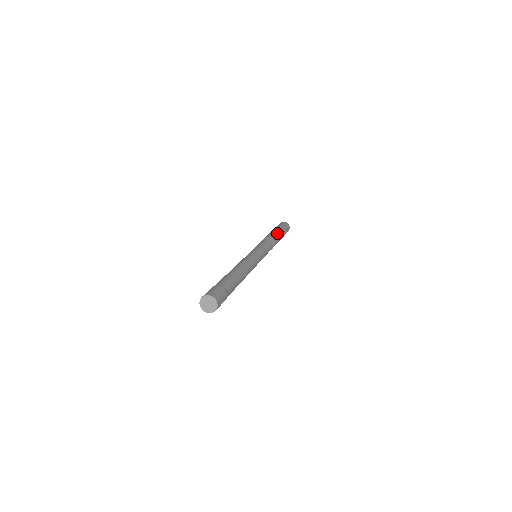
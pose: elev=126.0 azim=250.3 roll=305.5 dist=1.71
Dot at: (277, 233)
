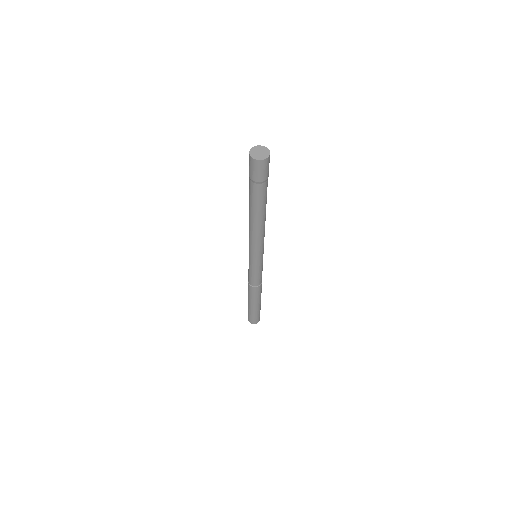
Dot at: occluded
